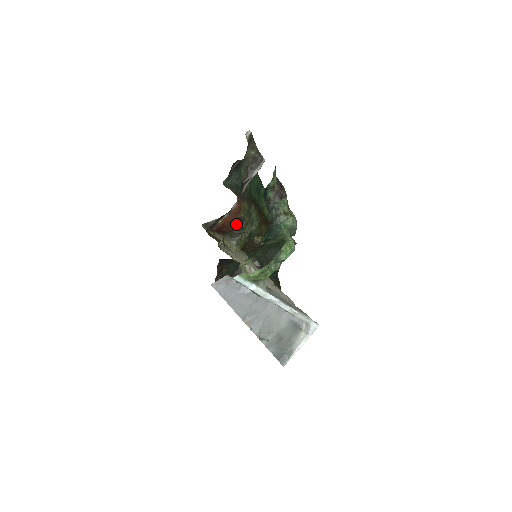
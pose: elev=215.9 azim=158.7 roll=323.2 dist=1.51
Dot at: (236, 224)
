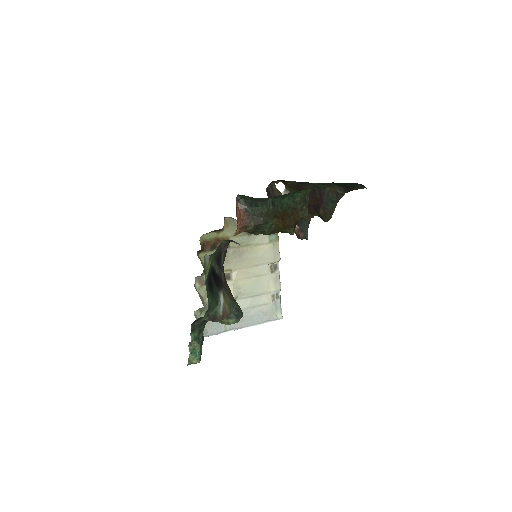
Dot at: occluded
